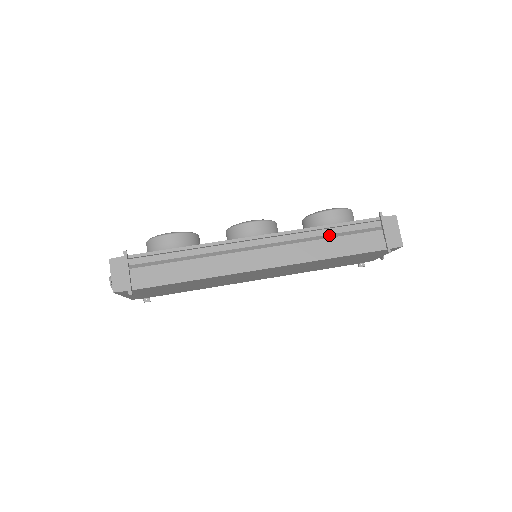
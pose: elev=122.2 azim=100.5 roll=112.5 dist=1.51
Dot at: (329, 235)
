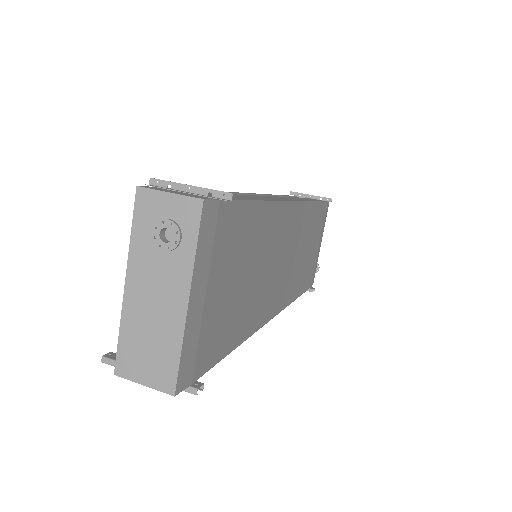
Dot at: occluded
